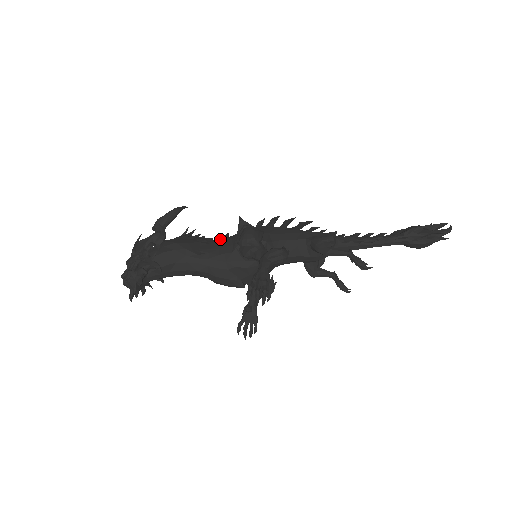
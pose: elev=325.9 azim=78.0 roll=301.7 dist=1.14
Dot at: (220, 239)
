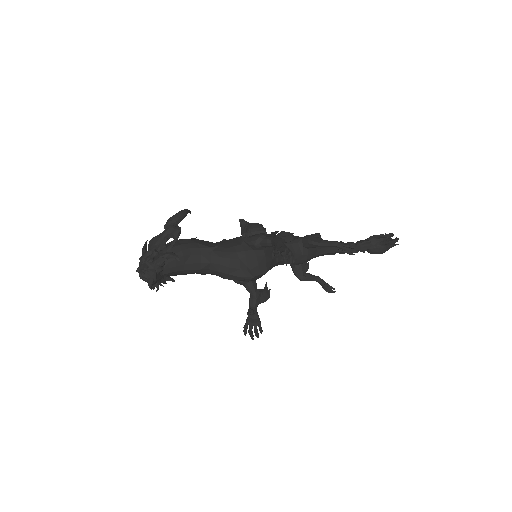
Dot at: (224, 240)
